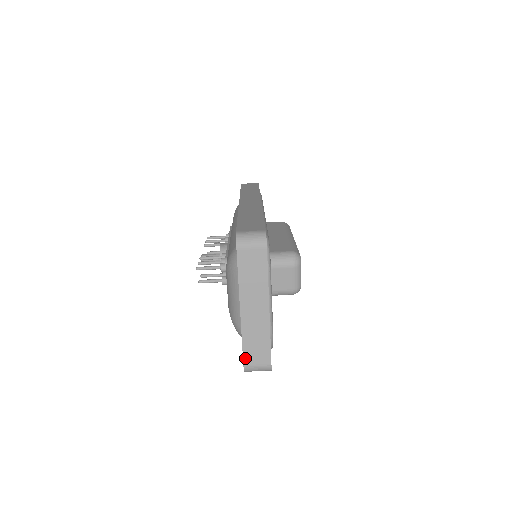
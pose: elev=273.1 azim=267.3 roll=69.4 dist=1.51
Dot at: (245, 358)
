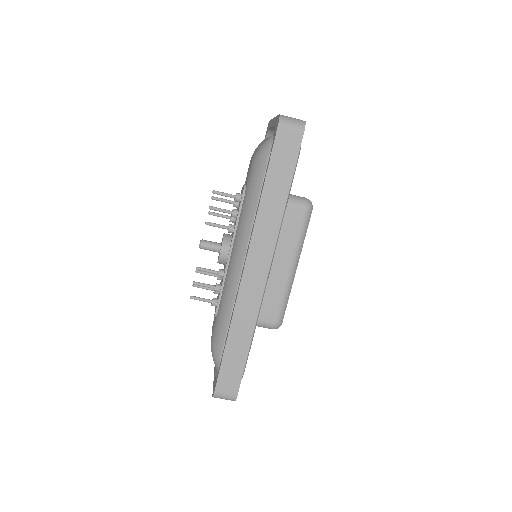
Dot at: occluded
